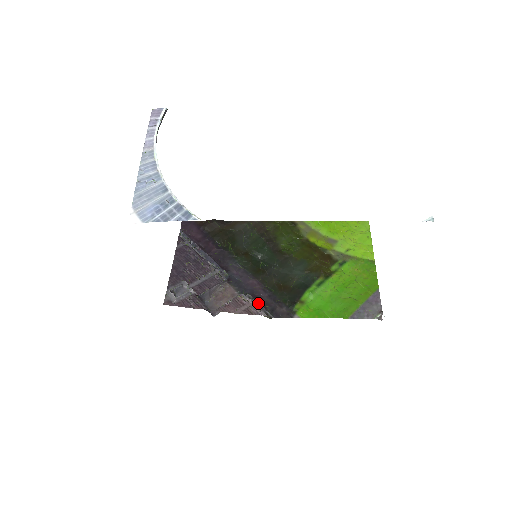
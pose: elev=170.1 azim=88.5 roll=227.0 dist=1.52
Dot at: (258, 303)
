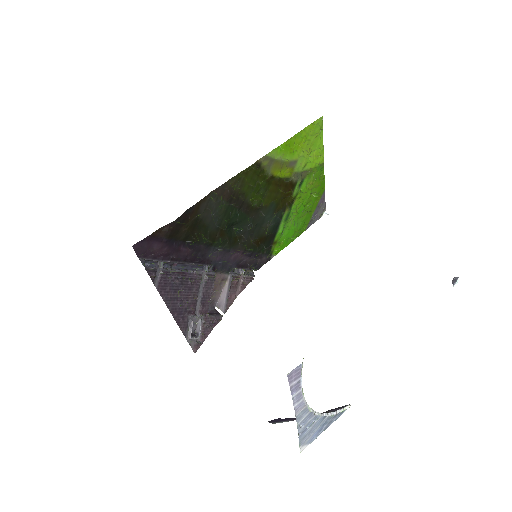
Dot at: (244, 269)
